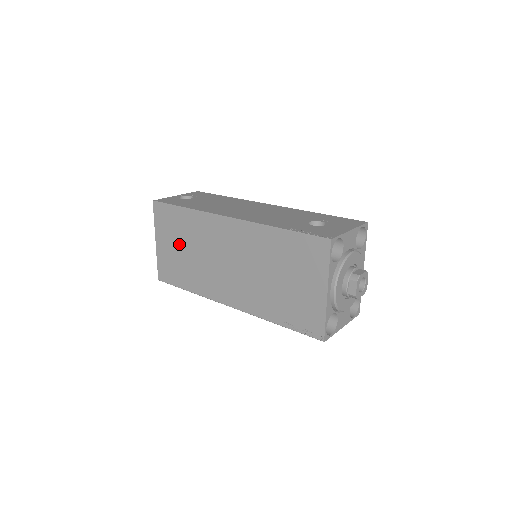
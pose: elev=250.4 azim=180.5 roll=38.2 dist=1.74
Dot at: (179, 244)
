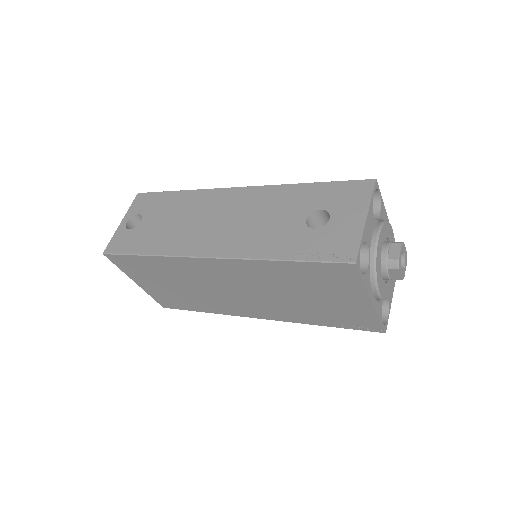
Dot at: (164, 283)
